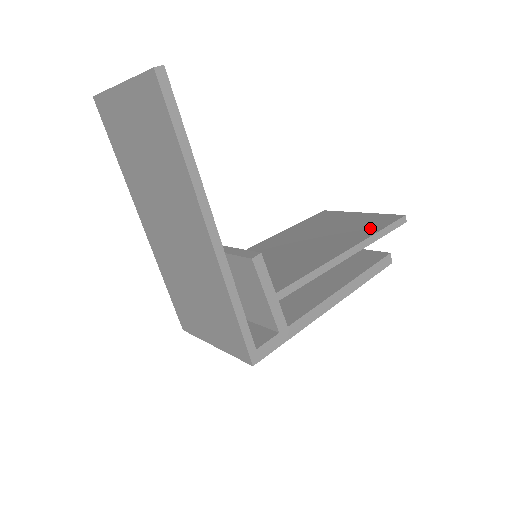
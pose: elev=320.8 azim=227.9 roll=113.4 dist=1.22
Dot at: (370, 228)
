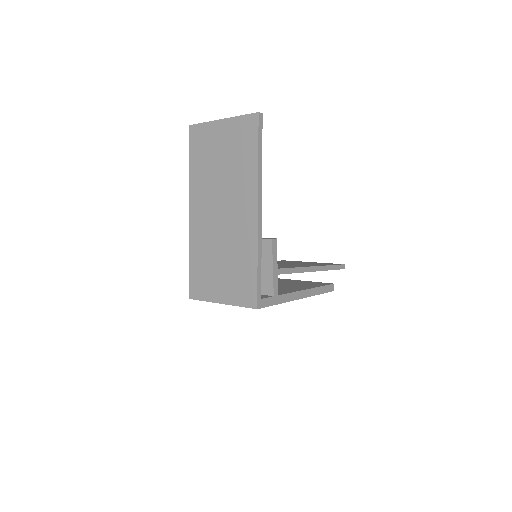
Dot at: (324, 264)
